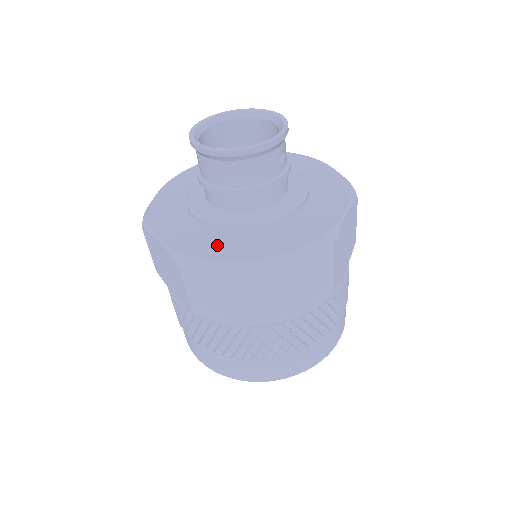
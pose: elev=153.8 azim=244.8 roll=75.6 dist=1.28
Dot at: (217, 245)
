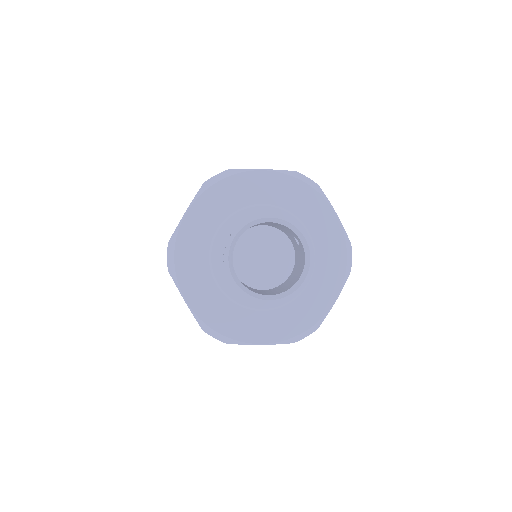
Dot at: (302, 314)
